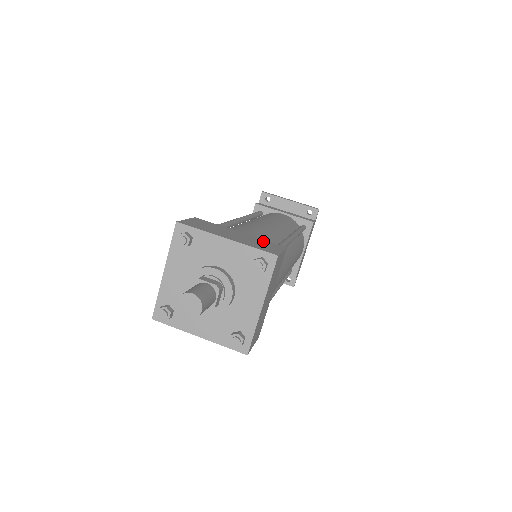
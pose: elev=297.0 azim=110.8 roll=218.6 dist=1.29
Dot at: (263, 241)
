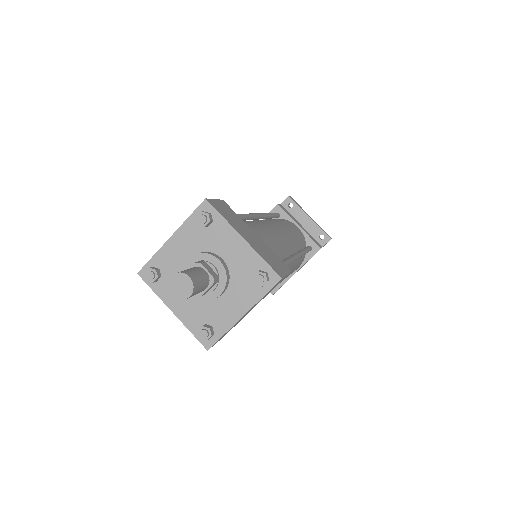
Dot at: (274, 255)
